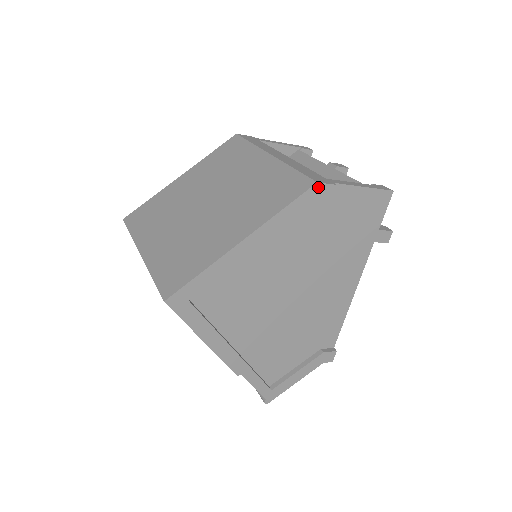
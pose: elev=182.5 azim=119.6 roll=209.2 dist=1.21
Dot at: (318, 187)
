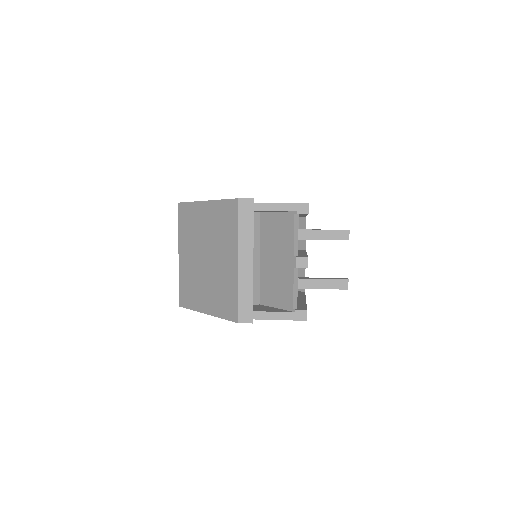
Dot at: (240, 322)
